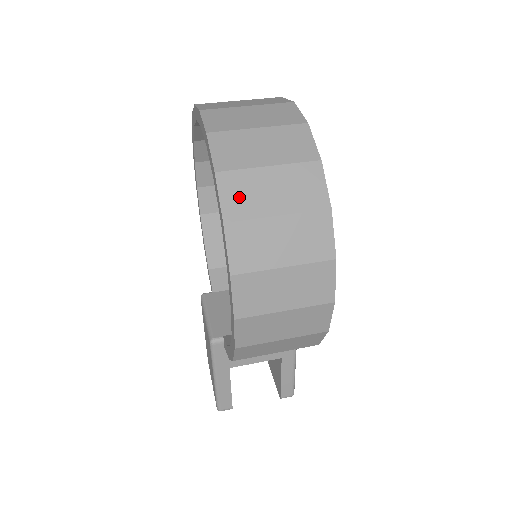
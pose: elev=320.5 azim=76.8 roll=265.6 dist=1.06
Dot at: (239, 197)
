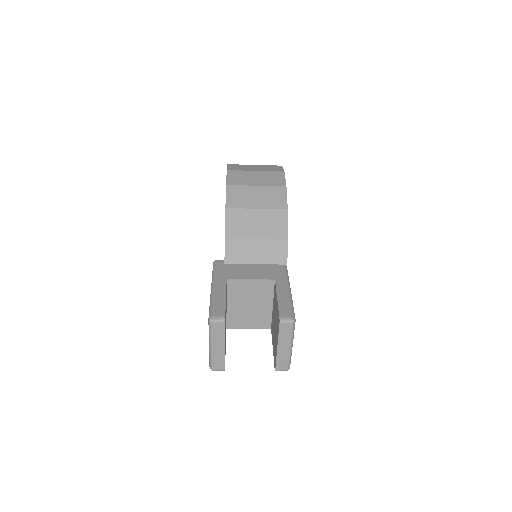
Dot at: occluded
